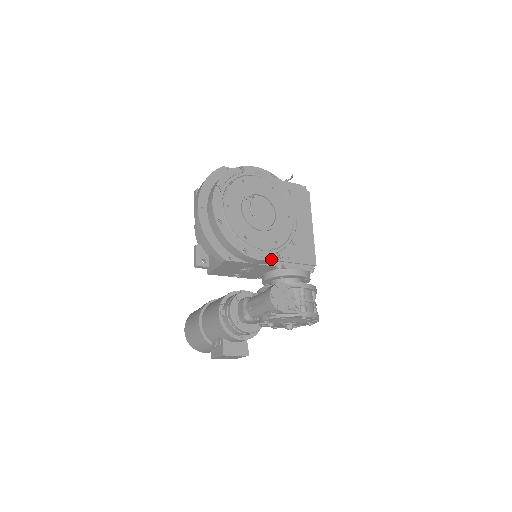
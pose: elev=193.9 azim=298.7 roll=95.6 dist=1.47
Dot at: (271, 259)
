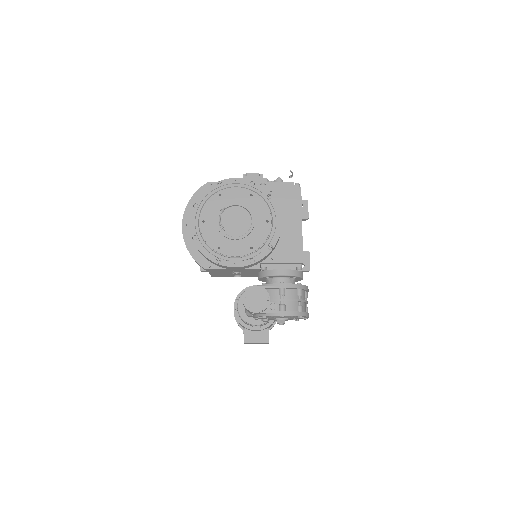
Dot at: (245, 265)
